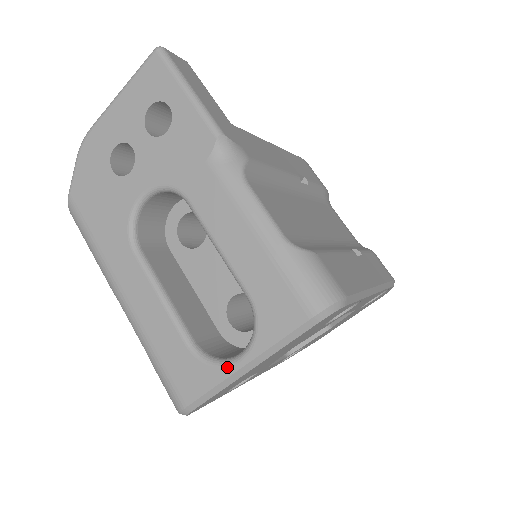
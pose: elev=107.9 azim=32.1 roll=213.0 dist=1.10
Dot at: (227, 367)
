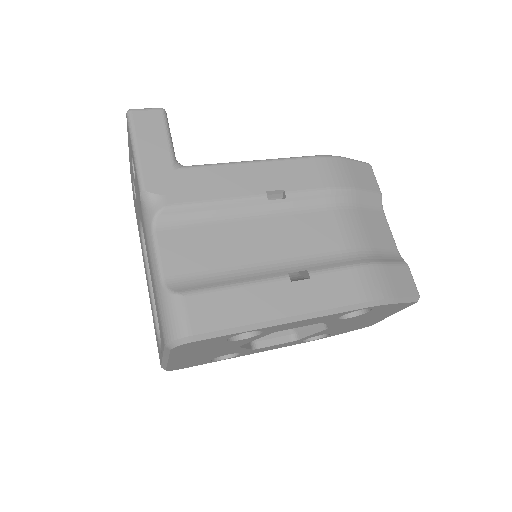
Dot at: (161, 354)
